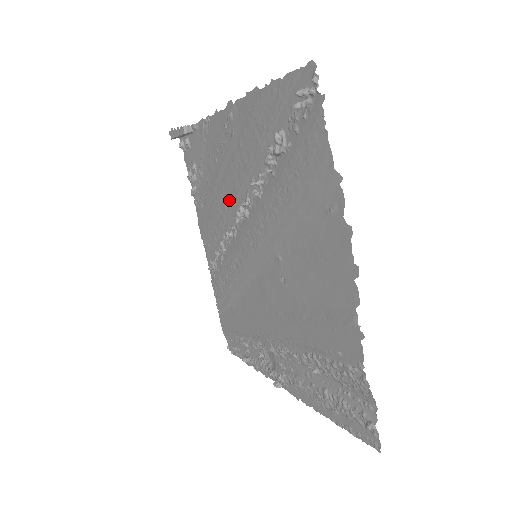
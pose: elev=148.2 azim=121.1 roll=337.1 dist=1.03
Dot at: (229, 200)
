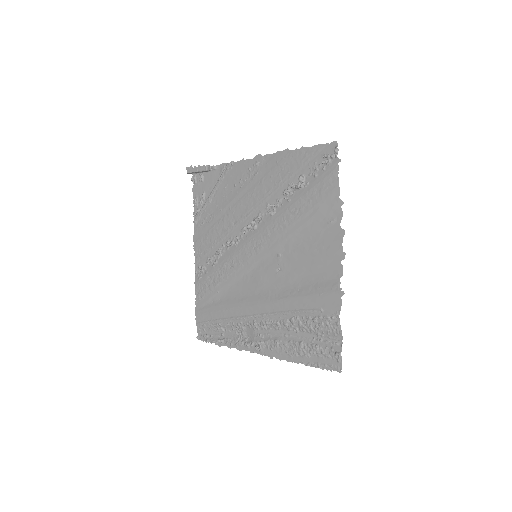
Dot at: (238, 218)
